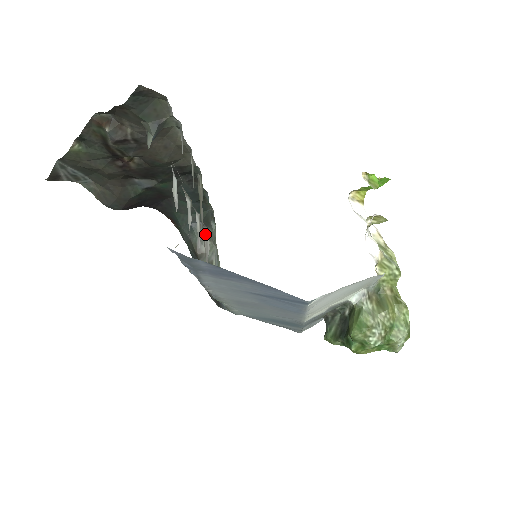
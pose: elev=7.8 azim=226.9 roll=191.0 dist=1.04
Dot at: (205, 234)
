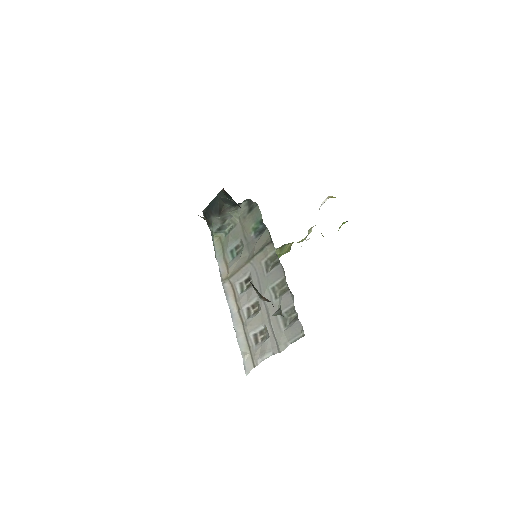
Dot at: (247, 274)
